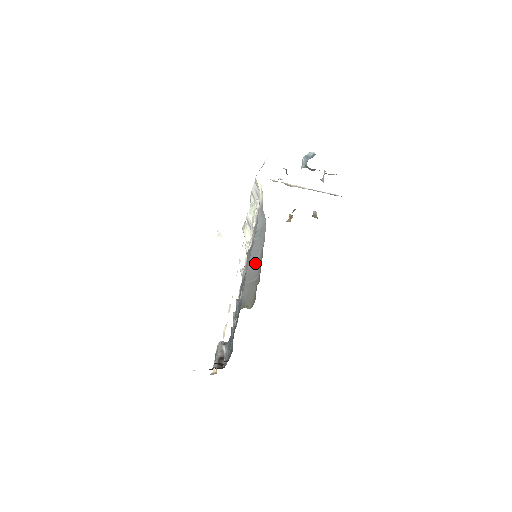
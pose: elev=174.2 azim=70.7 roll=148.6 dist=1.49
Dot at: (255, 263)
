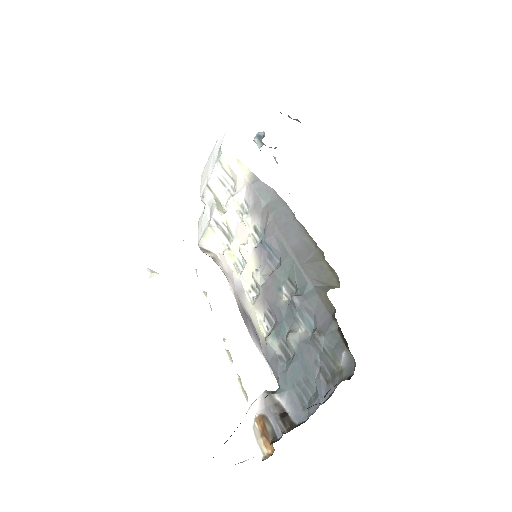
Dot at: (296, 237)
